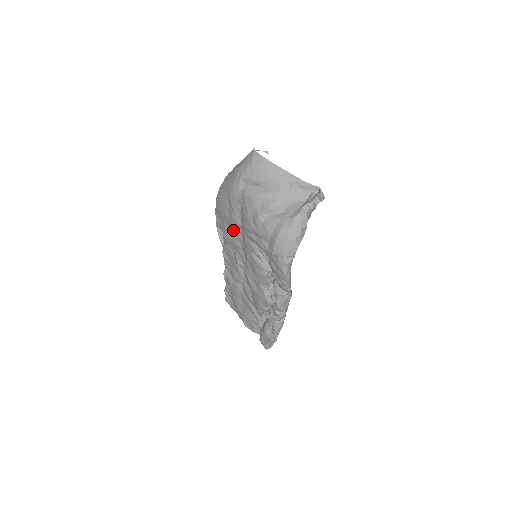
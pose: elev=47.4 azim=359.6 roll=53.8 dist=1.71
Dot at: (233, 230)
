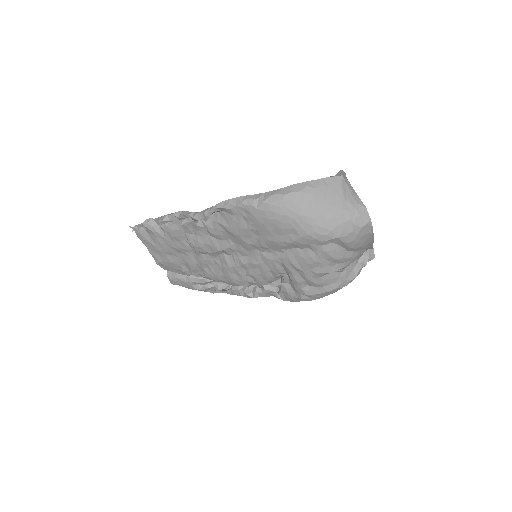
Dot at: (261, 243)
